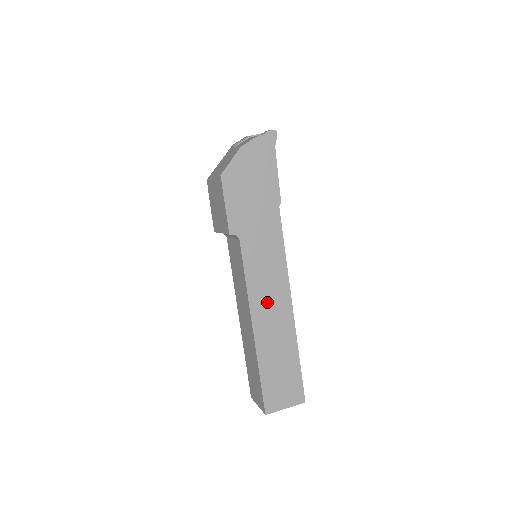
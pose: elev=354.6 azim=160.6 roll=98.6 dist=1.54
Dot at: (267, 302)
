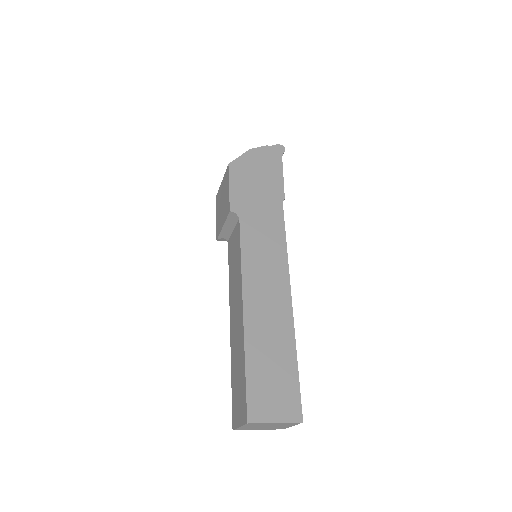
Dot at: (262, 285)
